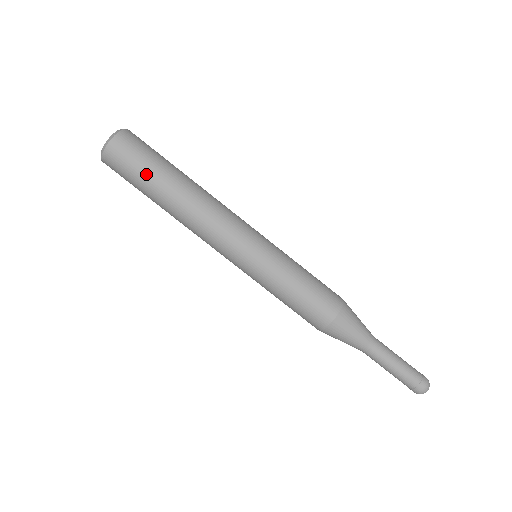
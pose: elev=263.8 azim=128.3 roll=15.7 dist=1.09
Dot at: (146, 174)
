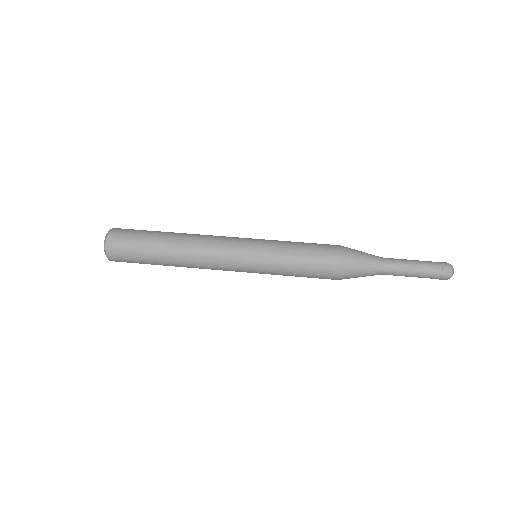
Dot at: (147, 233)
